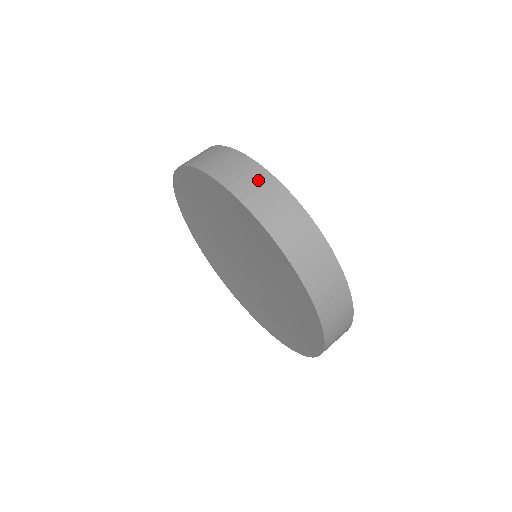
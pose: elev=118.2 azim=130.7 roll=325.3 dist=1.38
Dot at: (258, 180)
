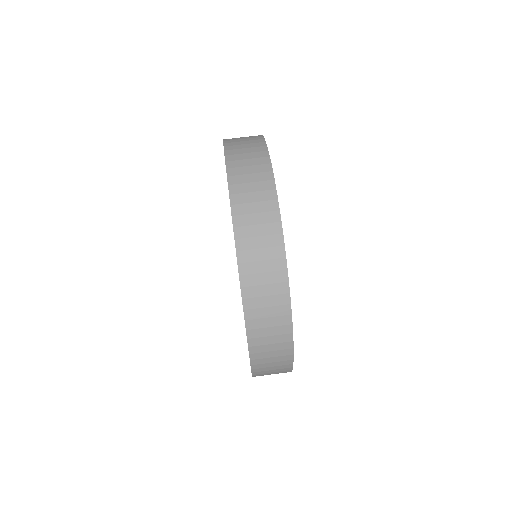
Dot at: (265, 226)
